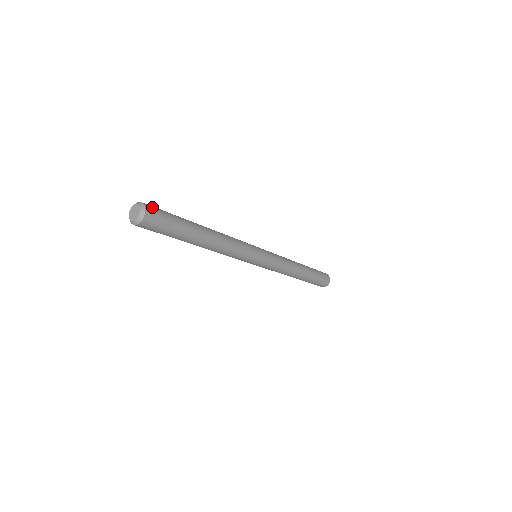
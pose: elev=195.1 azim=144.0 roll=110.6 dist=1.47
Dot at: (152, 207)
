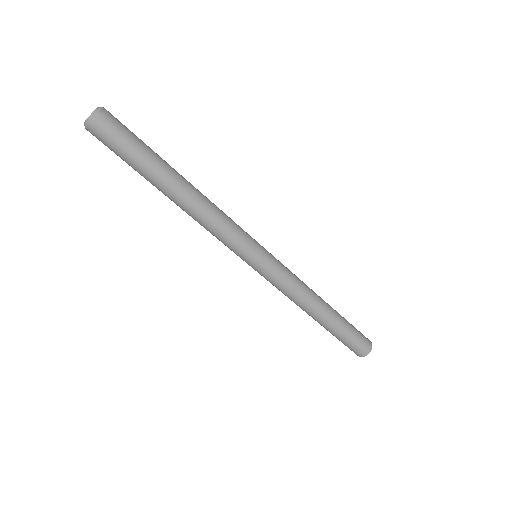
Dot at: (112, 117)
